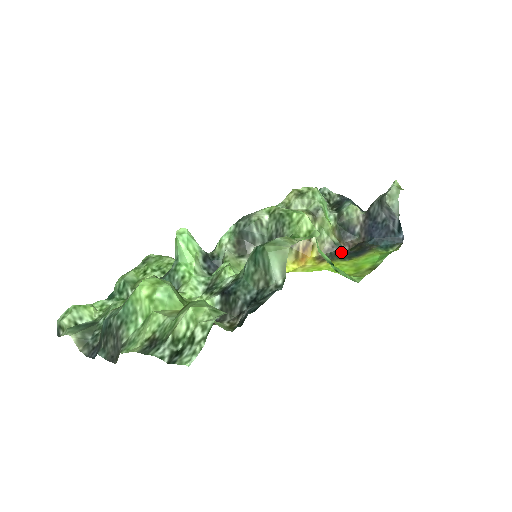
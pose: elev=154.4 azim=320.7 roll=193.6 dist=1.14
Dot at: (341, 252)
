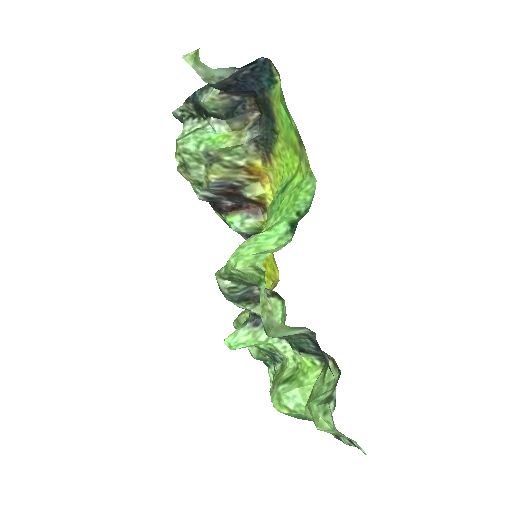
Dot at: (263, 135)
